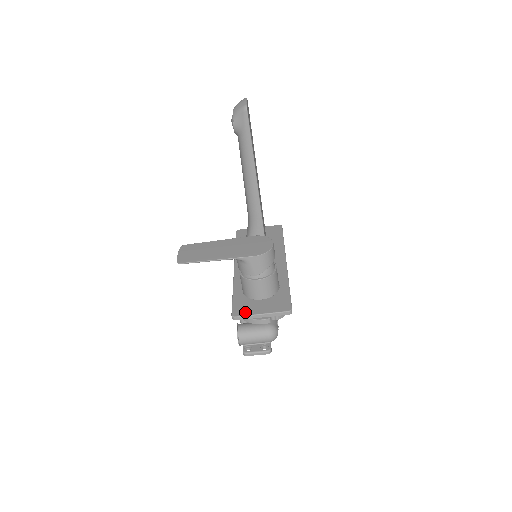
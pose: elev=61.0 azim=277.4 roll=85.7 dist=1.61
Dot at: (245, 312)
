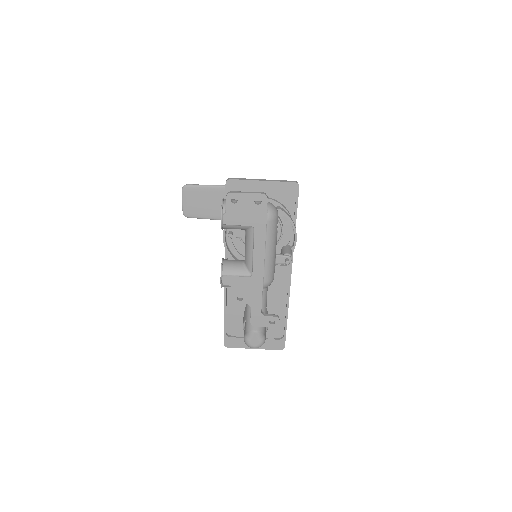
Dot at: (243, 184)
